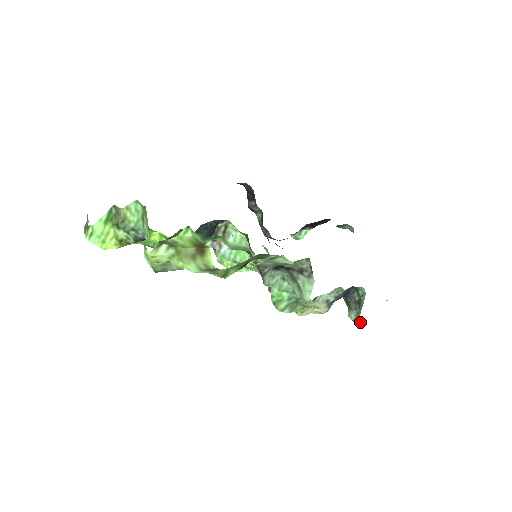
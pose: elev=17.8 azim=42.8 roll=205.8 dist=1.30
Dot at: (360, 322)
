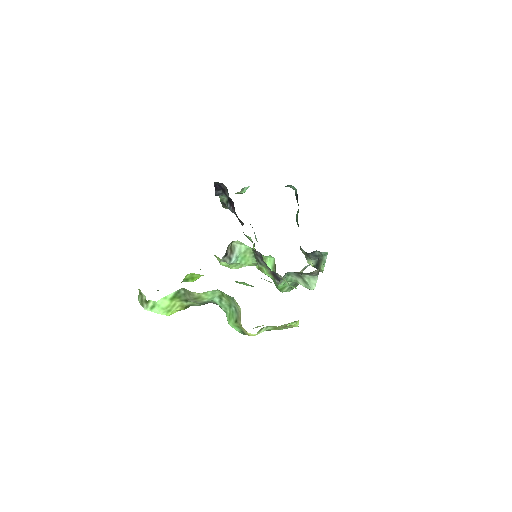
Dot at: occluded
